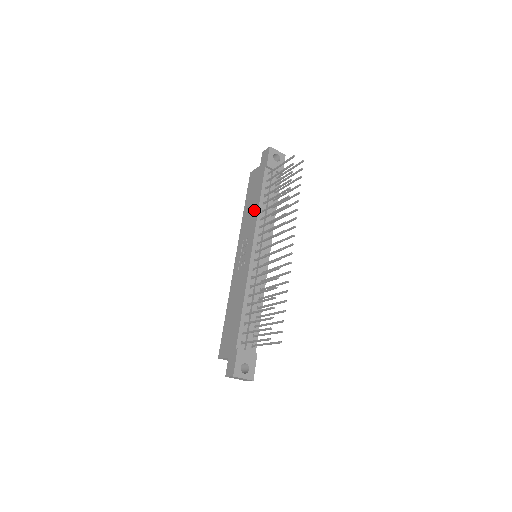
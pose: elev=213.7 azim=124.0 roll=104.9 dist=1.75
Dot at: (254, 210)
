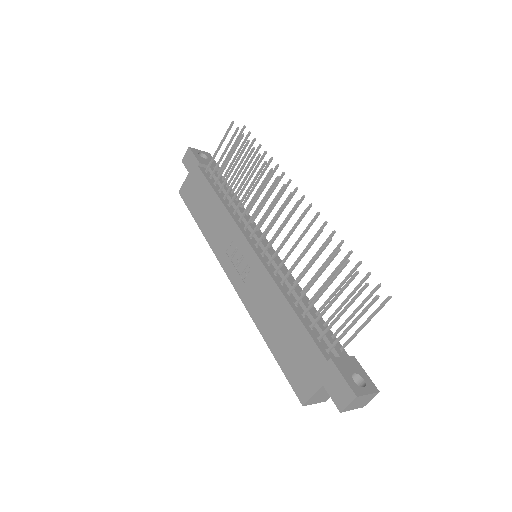
Dot at: (217, 211)
